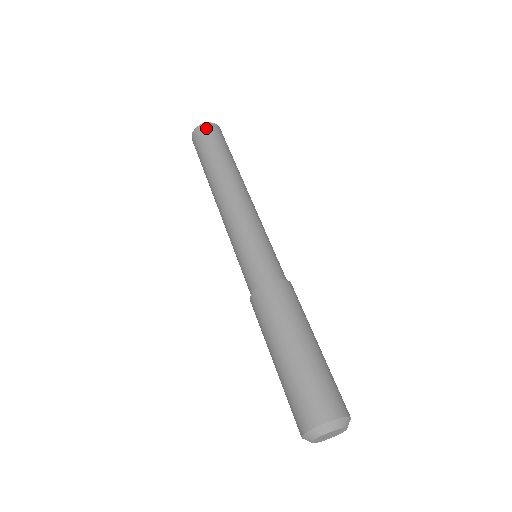
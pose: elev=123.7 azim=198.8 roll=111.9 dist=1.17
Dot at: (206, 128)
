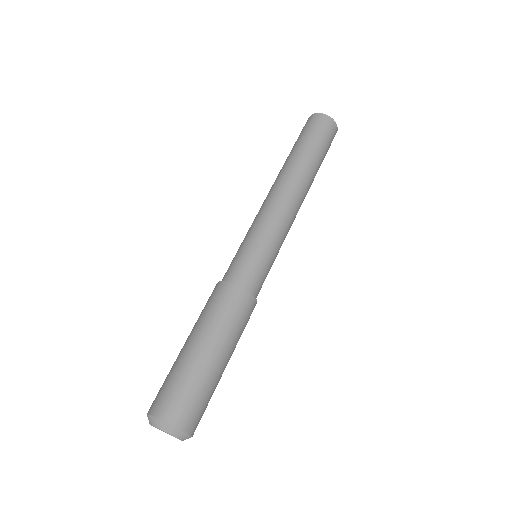
Dot at: (323, 120)
